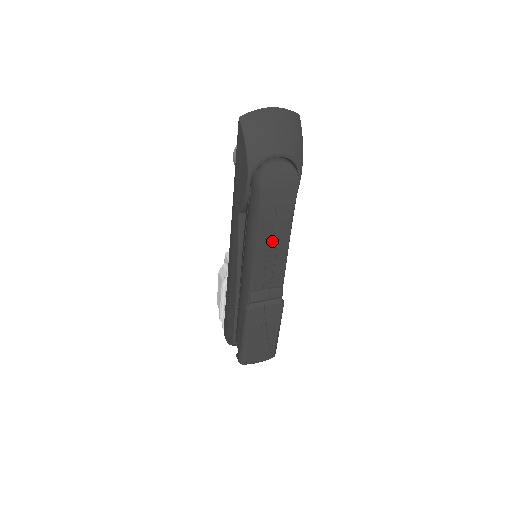
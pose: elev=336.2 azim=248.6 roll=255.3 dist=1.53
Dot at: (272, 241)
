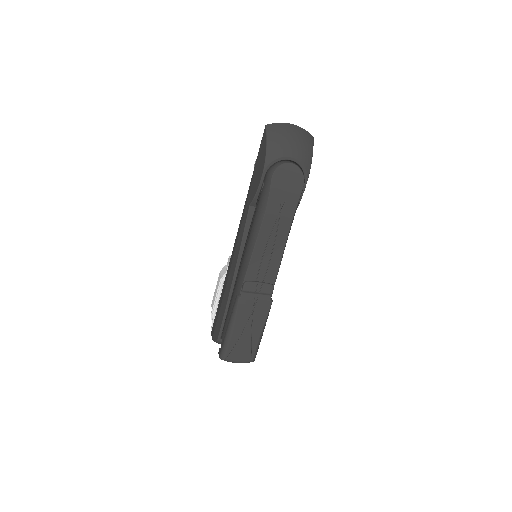
Dot at: (273, 233)
